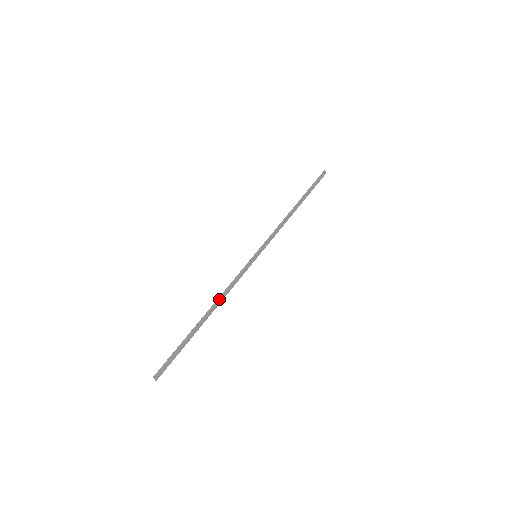
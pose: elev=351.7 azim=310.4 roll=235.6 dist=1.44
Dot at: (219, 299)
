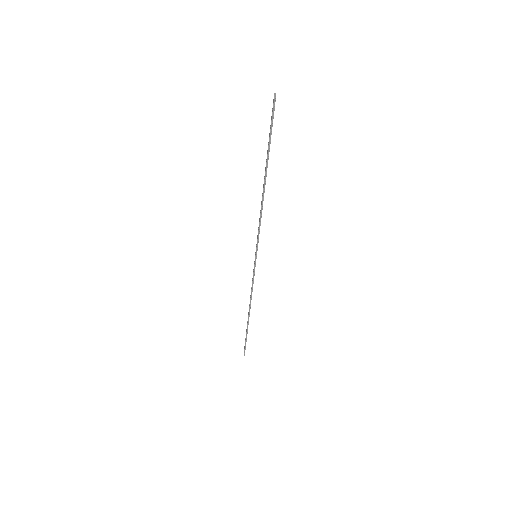
Dot at: (263, 199)
